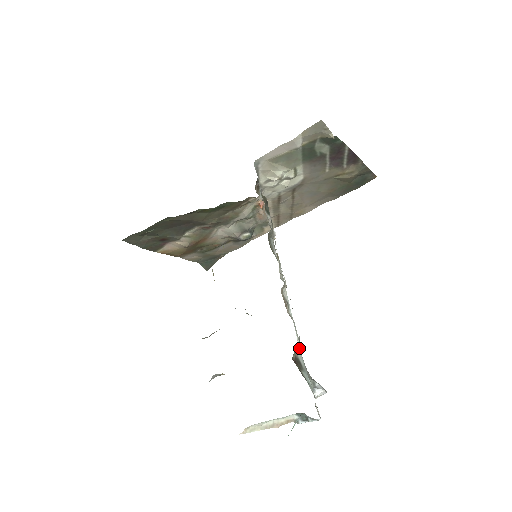
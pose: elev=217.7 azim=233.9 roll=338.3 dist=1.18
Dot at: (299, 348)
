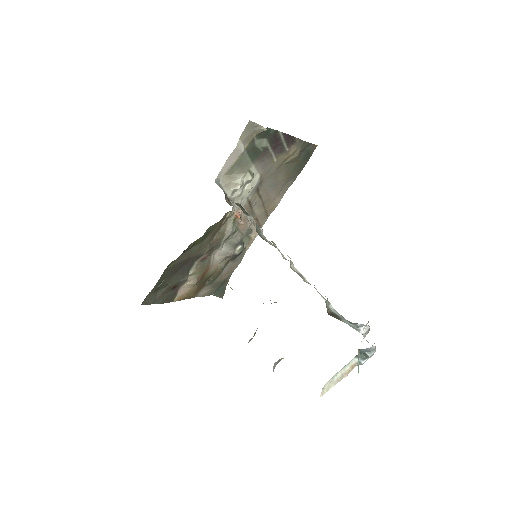
Dot at: (329, 304)
